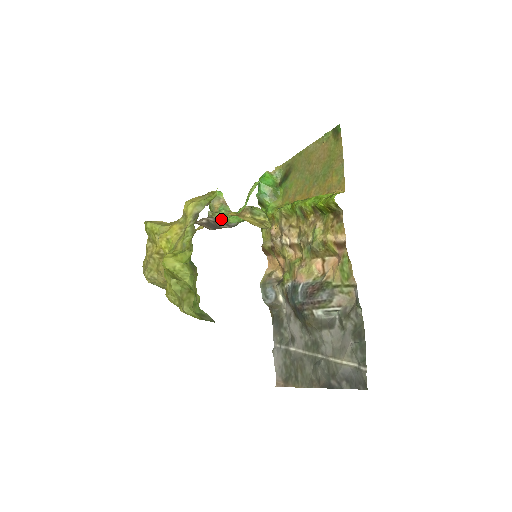
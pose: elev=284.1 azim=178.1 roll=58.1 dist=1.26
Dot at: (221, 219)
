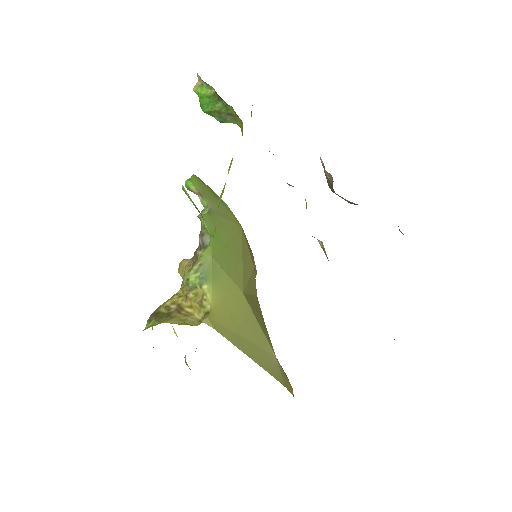
Dot at: (207, 230)
